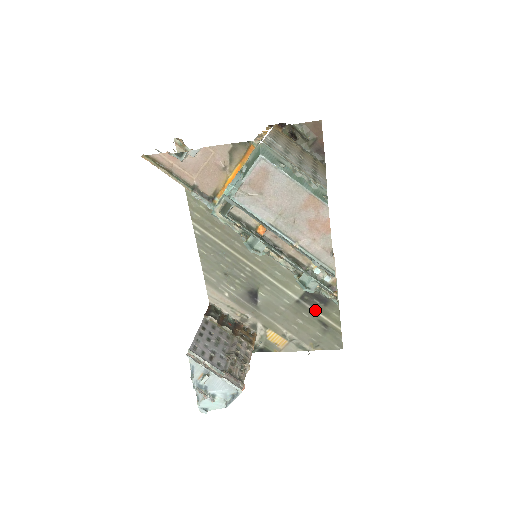
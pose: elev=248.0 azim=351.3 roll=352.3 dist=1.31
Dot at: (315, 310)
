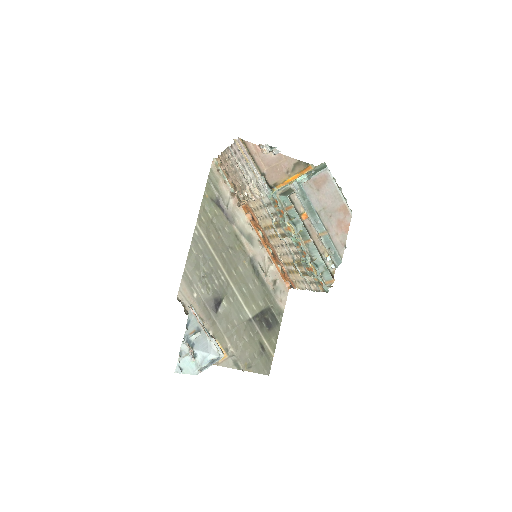
Dot at: (260, 332)
